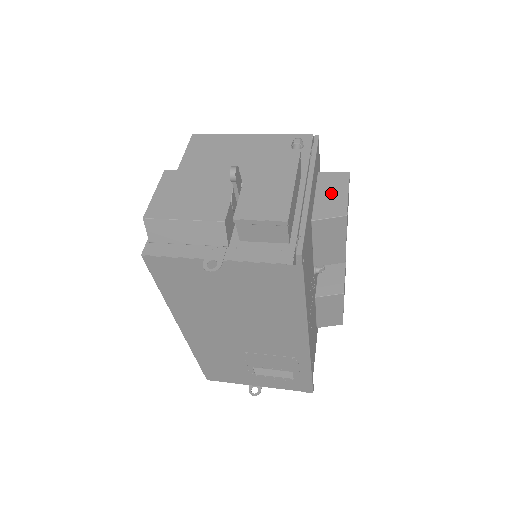
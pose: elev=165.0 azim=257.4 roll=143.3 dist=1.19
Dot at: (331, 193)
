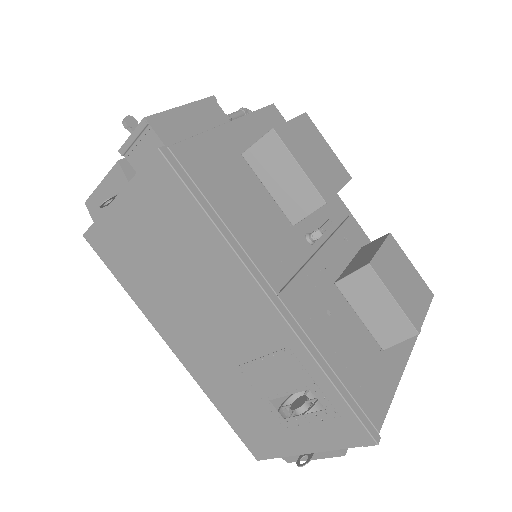
Dot at: occluded
